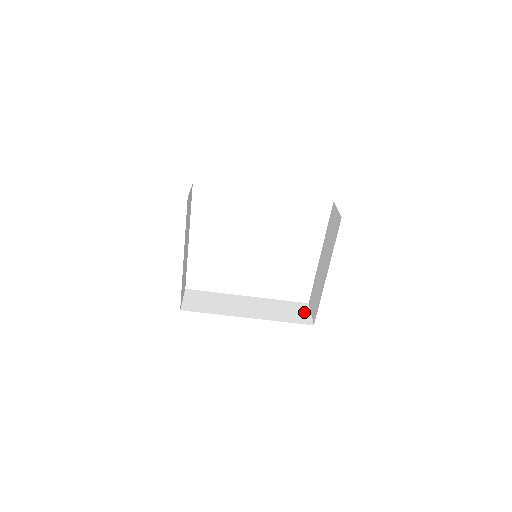
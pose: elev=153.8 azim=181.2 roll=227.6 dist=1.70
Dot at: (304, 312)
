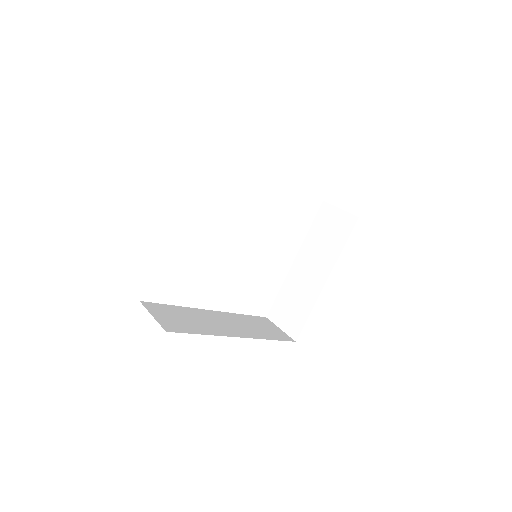
Dot at: (274, 327)
